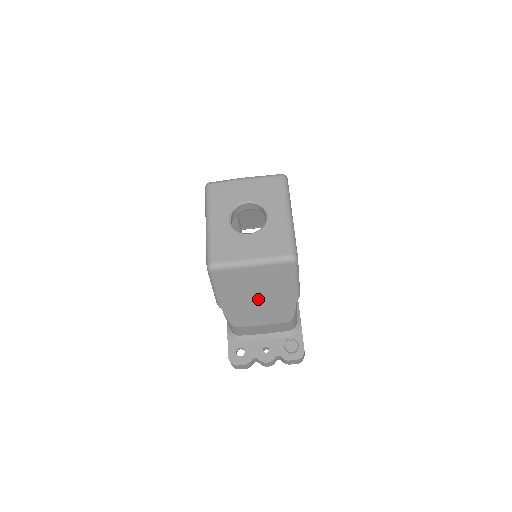
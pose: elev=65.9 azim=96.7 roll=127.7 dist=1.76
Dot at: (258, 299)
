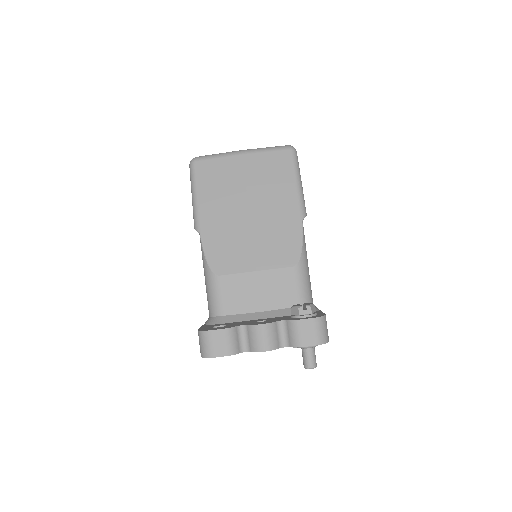
Dot at: (249, 212)
